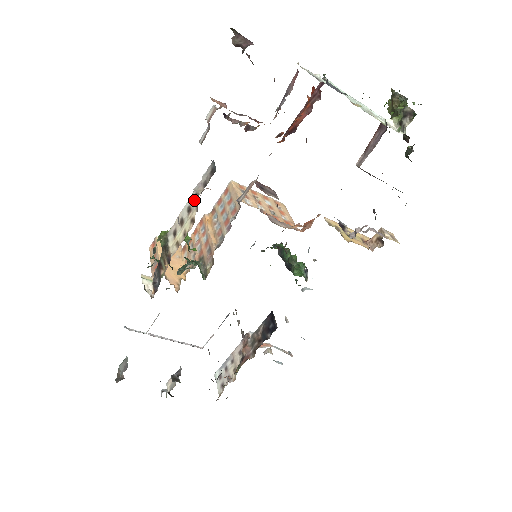
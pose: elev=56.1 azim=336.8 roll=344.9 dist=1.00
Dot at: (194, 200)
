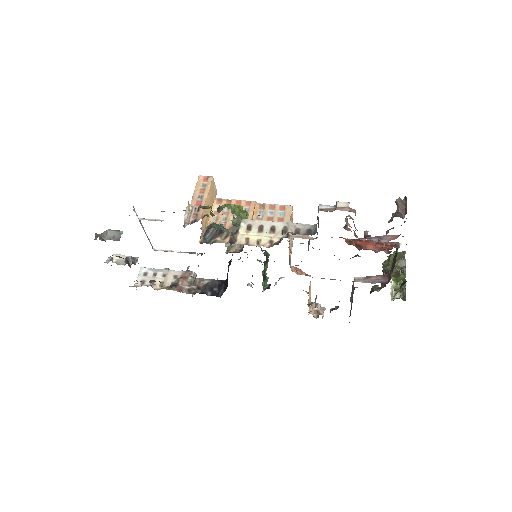
Dot at: (282, 229)
